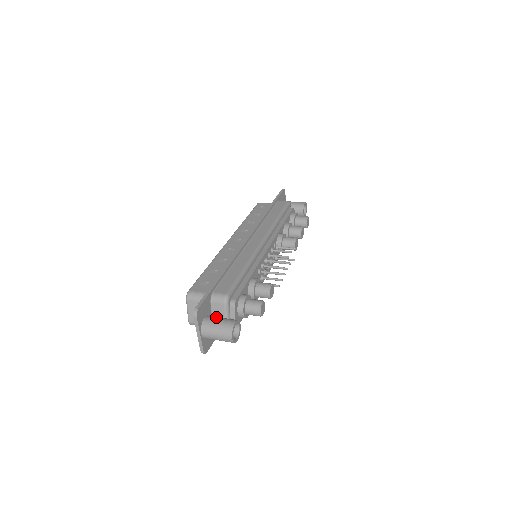
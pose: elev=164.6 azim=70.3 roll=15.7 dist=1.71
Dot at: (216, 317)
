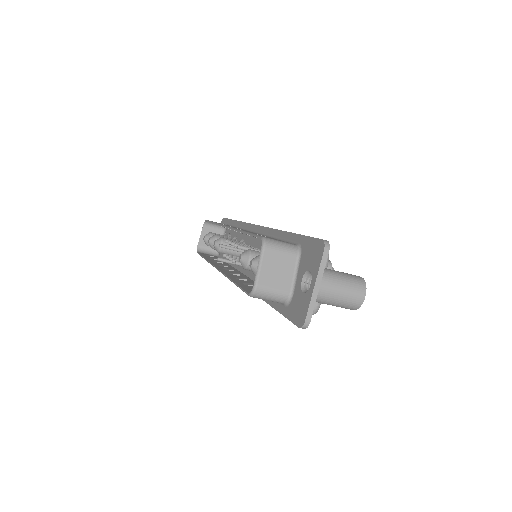
Dot at: occluded
